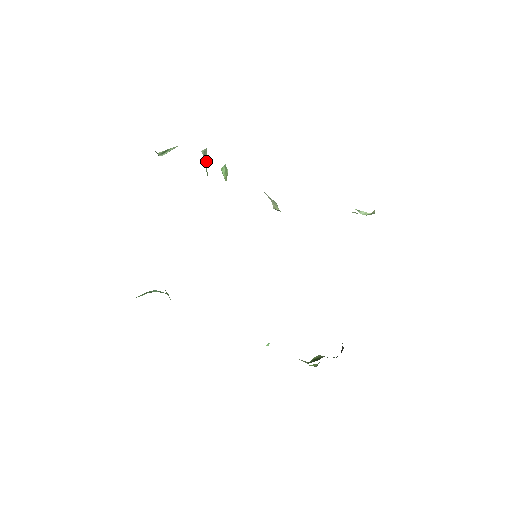
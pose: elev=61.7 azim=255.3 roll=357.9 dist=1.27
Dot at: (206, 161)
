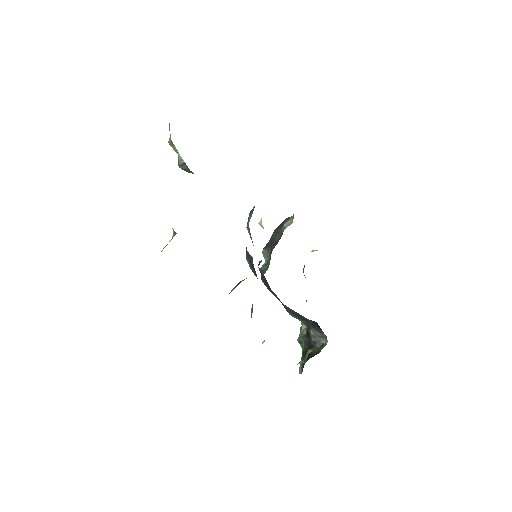
Dot at: occluded
